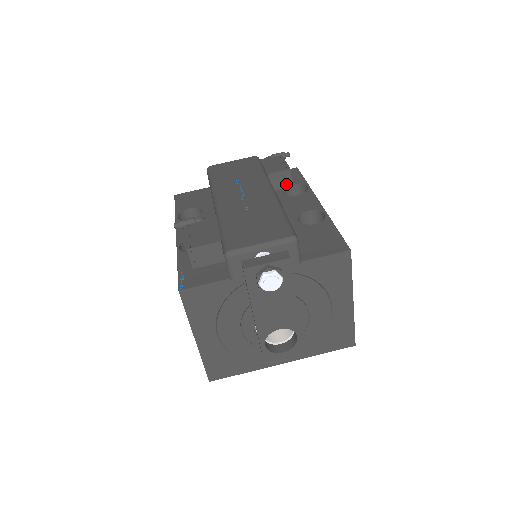
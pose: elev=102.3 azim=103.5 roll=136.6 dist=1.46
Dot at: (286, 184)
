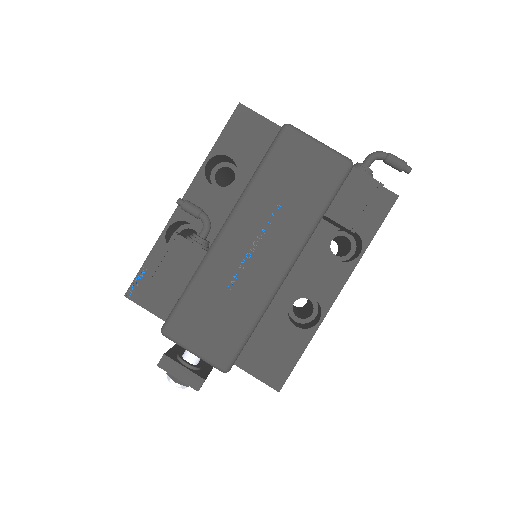
Dot at: (344, 230)
